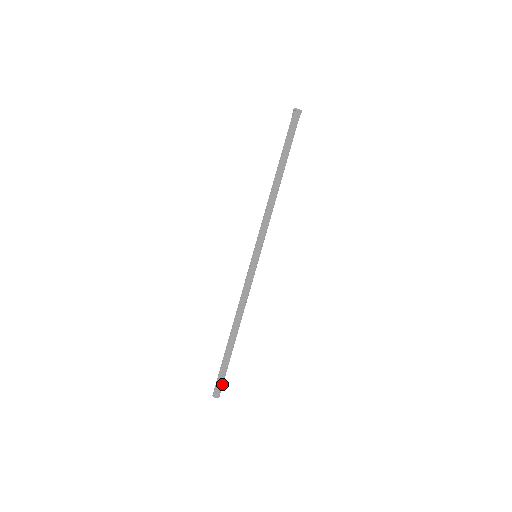
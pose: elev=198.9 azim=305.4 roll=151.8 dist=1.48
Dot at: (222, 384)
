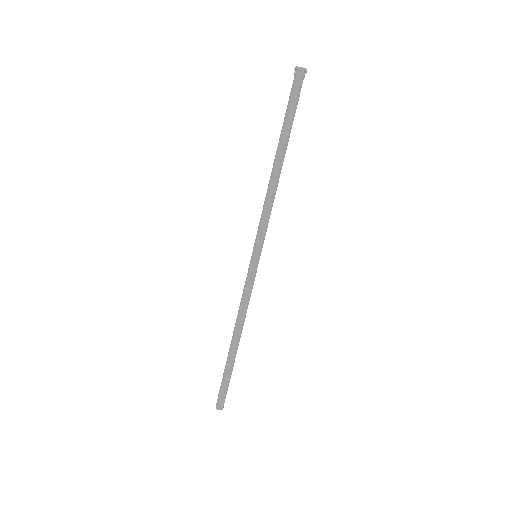
Dot at: (225, 395)
